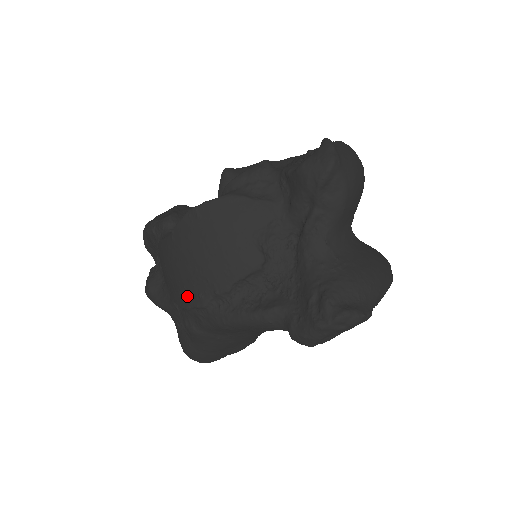
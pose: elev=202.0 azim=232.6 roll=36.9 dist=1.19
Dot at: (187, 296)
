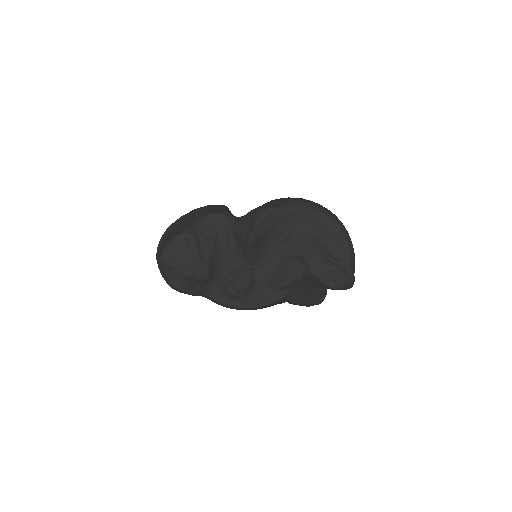
Dot at: occluded
